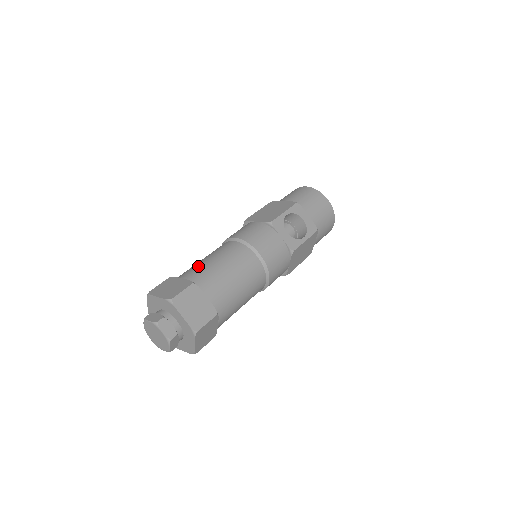
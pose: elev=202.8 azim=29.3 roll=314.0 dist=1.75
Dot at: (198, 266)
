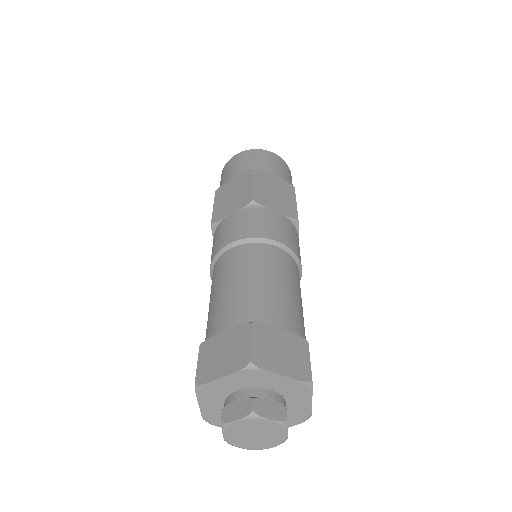
Dot at: (278, 300)
